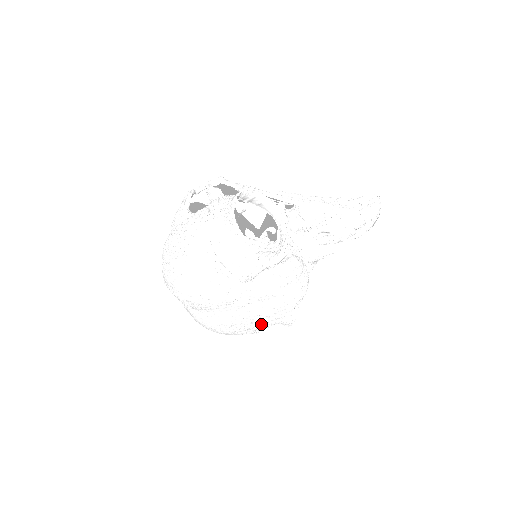
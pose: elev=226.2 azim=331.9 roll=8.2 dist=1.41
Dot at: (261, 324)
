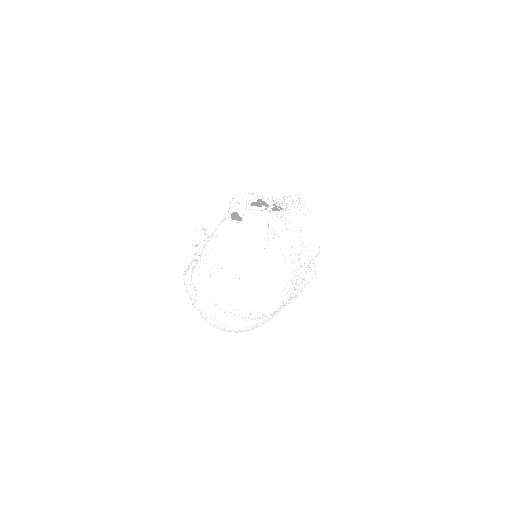
Dot at: occluded
